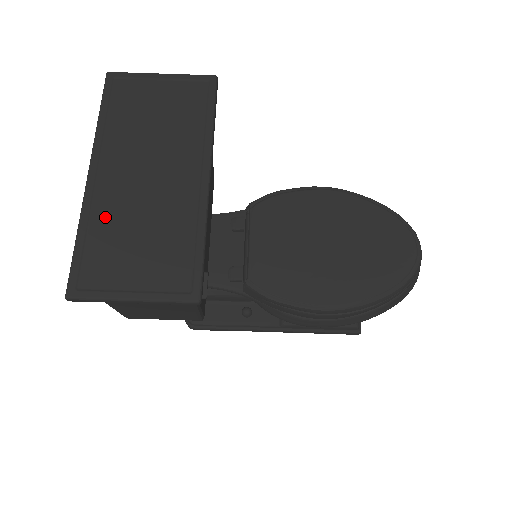
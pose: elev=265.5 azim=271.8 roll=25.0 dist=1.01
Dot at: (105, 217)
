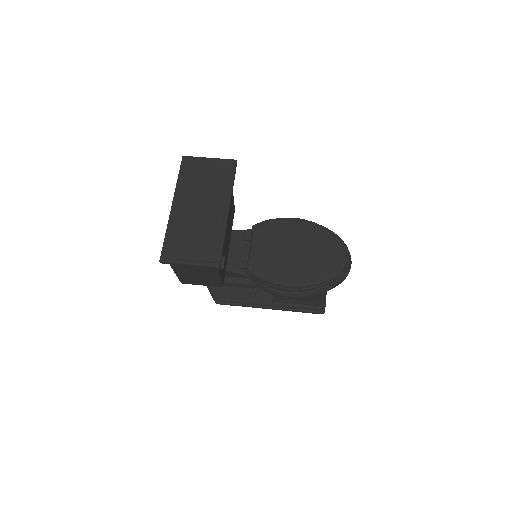
Dot at: (179, 226)
